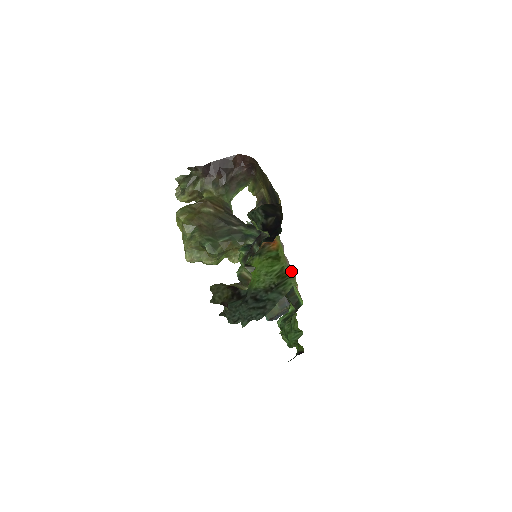
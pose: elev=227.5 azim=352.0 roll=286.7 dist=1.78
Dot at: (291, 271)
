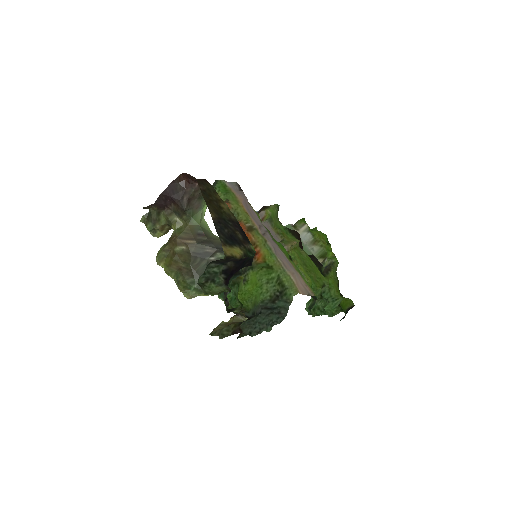
Dot at: (287, 278)
